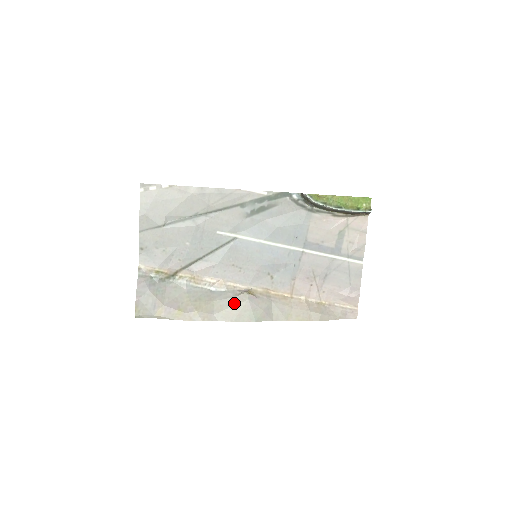
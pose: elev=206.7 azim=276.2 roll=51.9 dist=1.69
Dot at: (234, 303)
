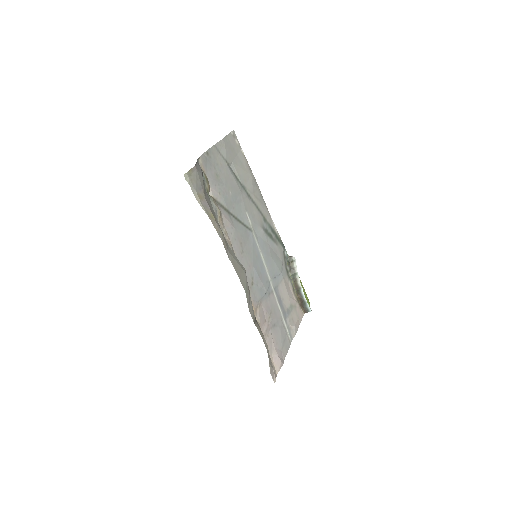
Dot at: (239, 263)
